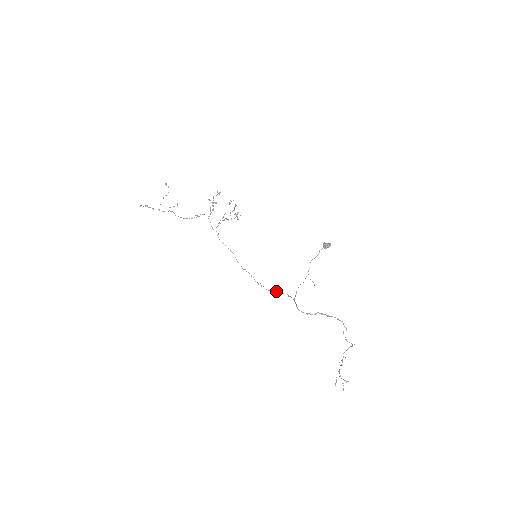
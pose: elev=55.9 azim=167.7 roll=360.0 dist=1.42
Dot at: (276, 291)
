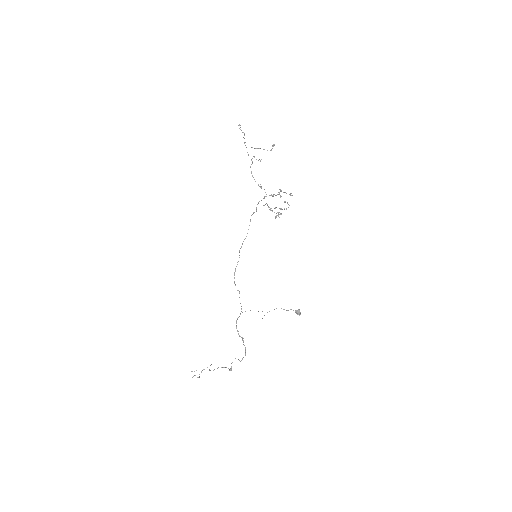
Dot at: (238, 290)
